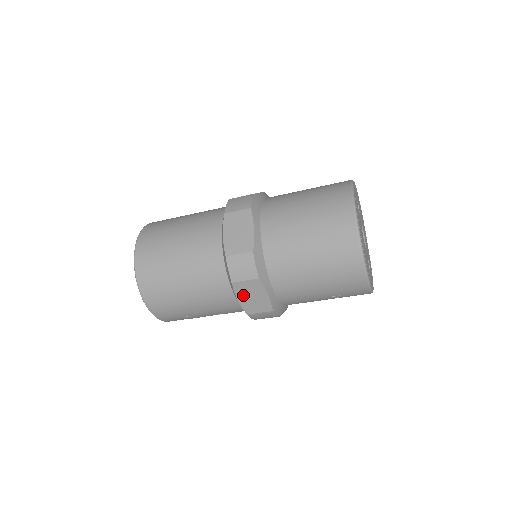
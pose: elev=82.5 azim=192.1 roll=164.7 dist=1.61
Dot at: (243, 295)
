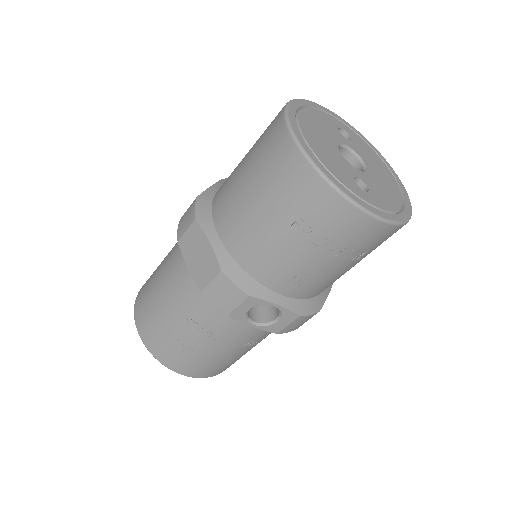
Dot at: (190, 257)
